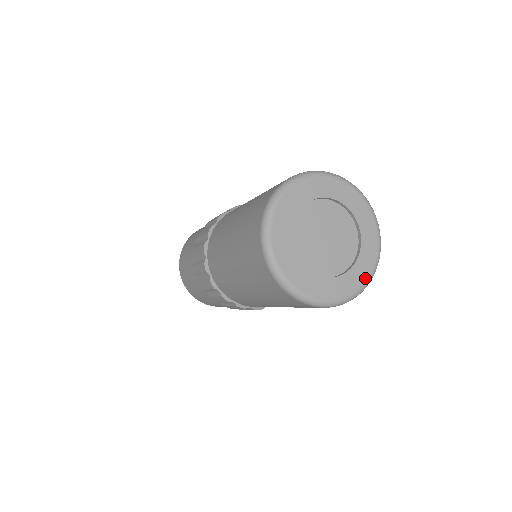
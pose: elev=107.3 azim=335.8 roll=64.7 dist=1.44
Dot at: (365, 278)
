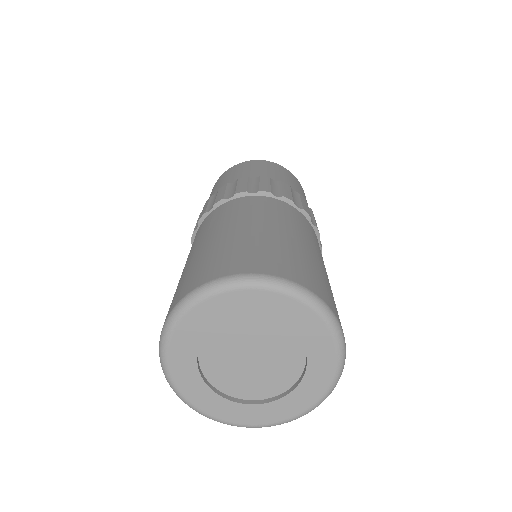
Dot at: (248, 422)
